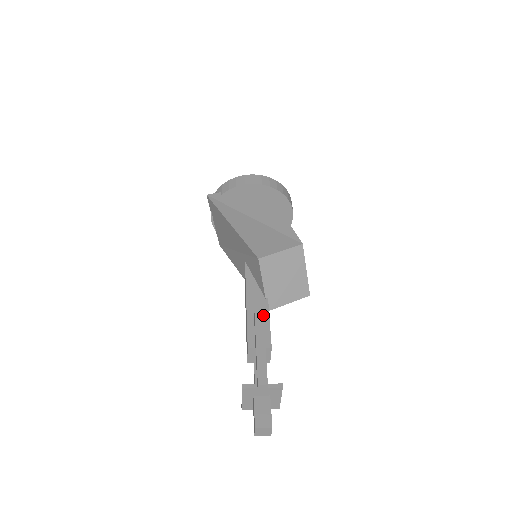
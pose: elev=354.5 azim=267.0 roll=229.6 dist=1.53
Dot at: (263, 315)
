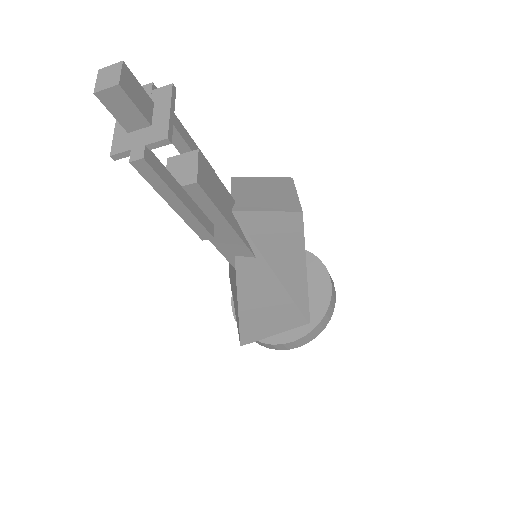
Dot at: (207, 161)
